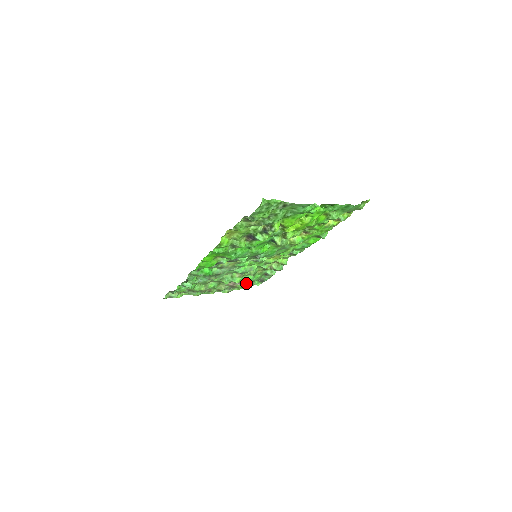
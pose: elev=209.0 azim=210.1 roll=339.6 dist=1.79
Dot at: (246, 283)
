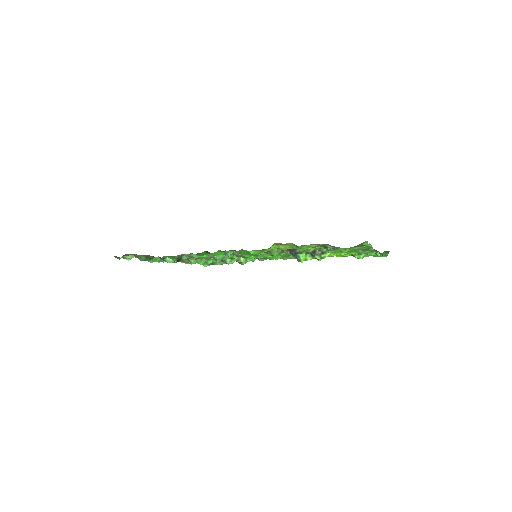
Dot at: occluded
